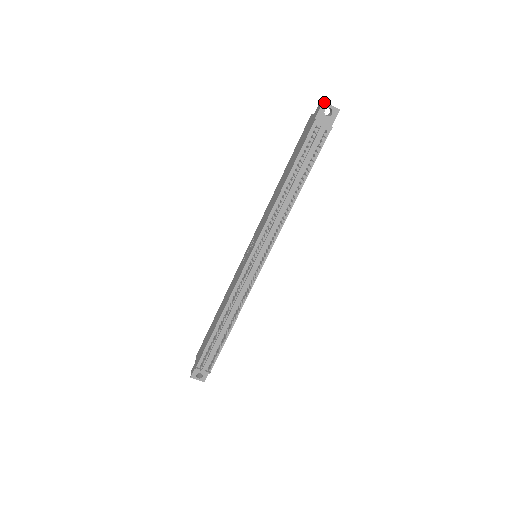
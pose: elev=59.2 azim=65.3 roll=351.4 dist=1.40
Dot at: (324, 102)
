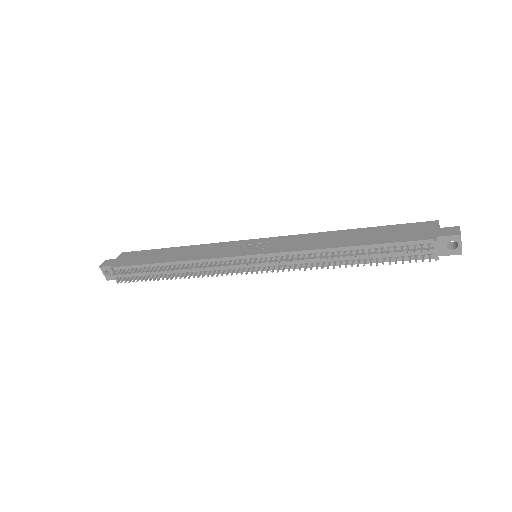
Dot at: occluded
